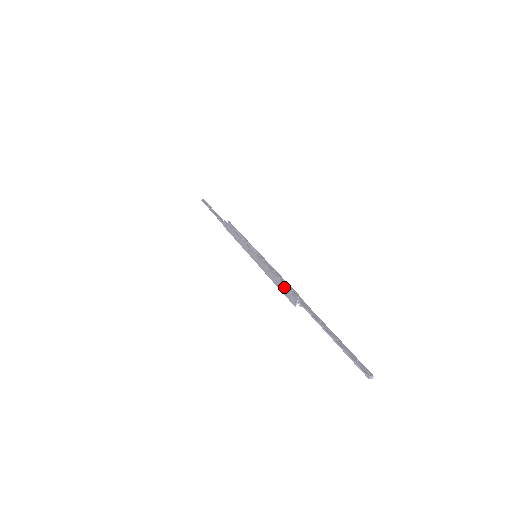
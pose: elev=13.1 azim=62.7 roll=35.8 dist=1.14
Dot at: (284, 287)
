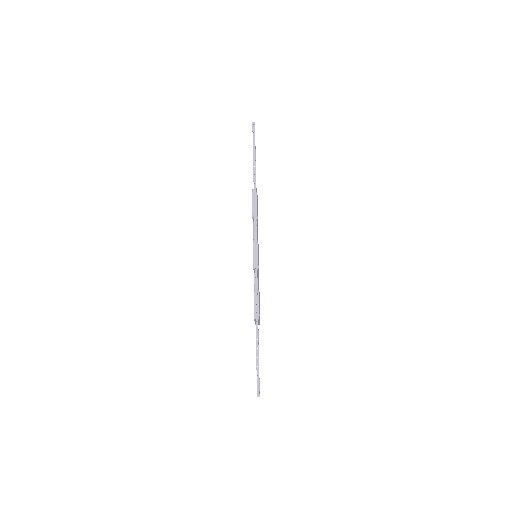
Dot at: (254, 307)
